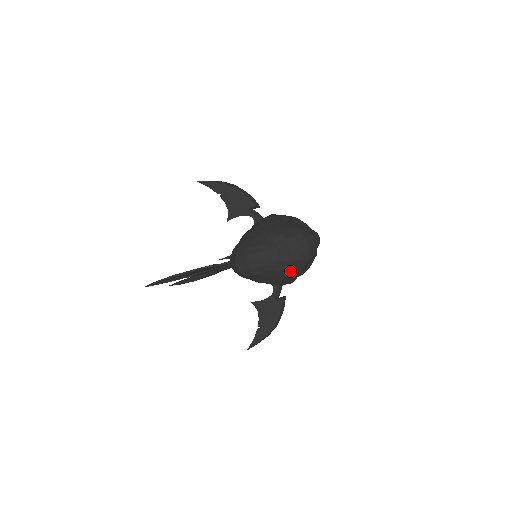
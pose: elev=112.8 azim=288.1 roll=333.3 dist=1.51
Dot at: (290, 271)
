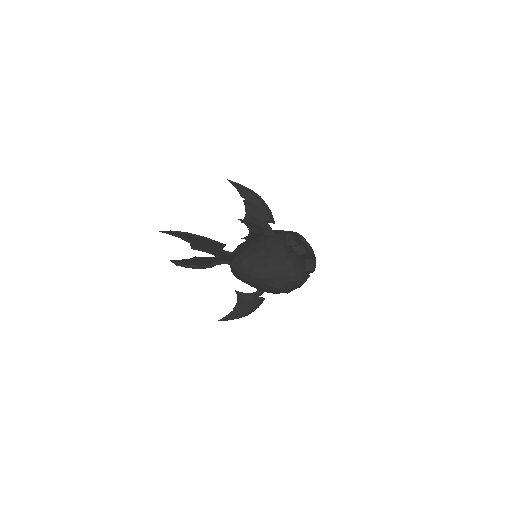
Dot at: (271, 292)
